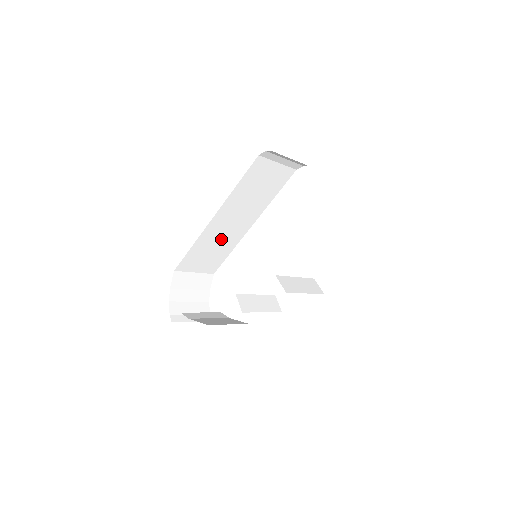
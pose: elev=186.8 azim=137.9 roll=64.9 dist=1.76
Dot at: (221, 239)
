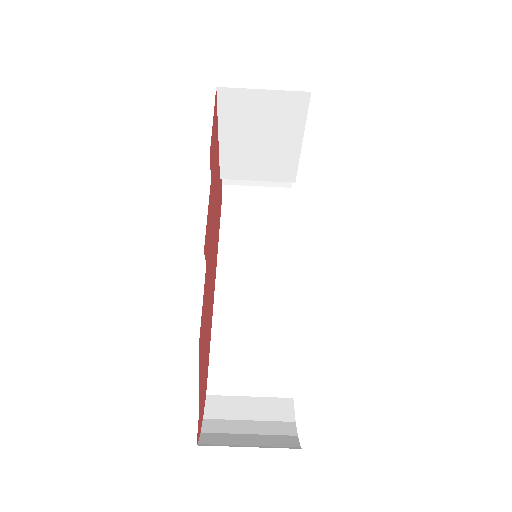
Dot at: (254, 322)
